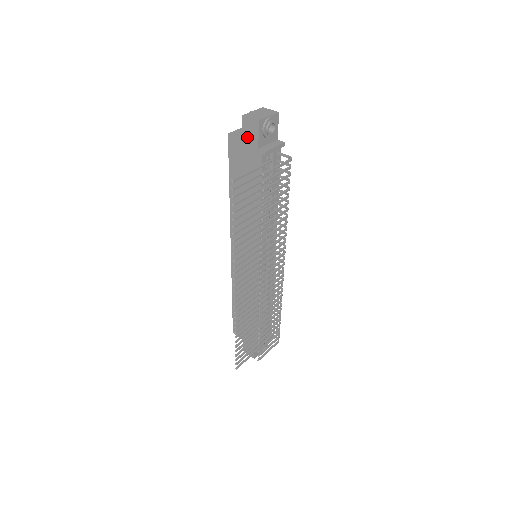
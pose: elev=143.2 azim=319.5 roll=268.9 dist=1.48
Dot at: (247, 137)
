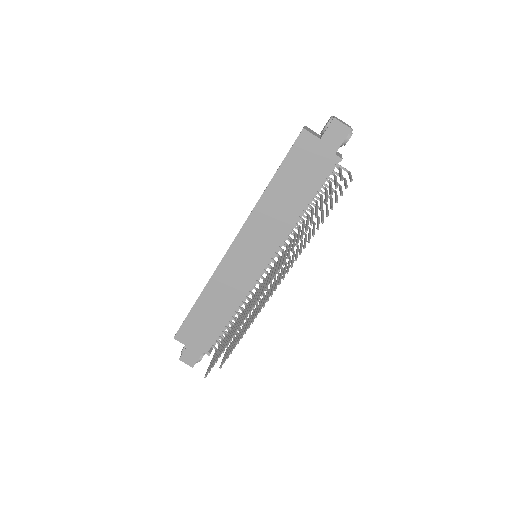
Dot at: (327, 139)
